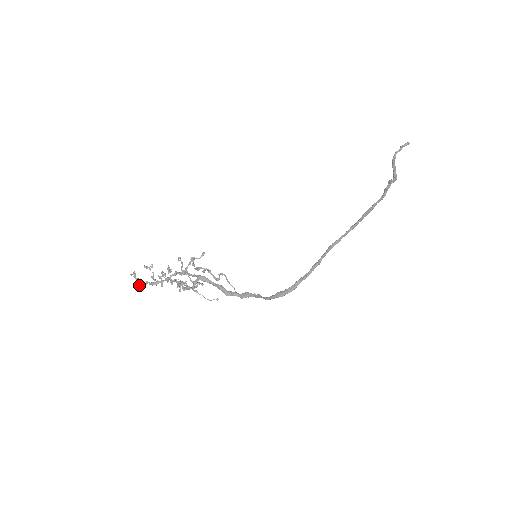
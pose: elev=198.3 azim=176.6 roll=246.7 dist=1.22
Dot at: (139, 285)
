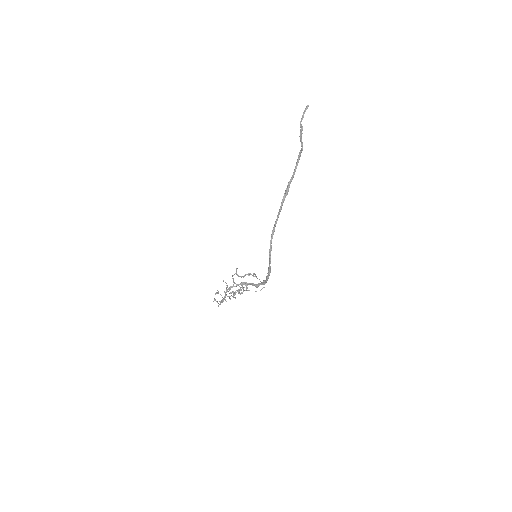
Dot at: occluded
